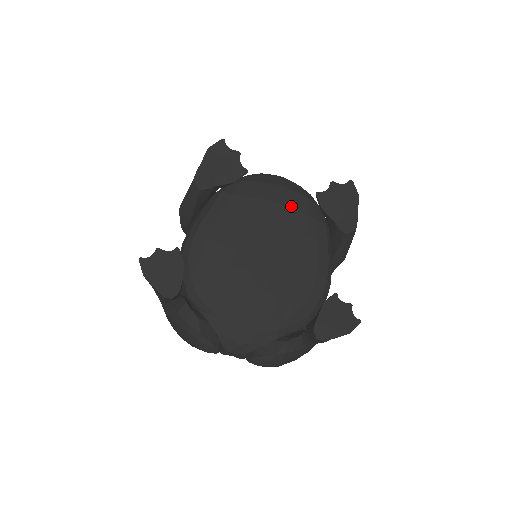
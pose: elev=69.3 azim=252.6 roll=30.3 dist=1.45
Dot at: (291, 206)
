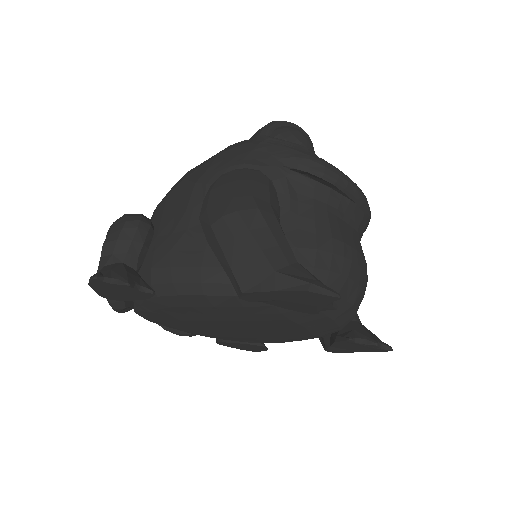
Dot at: (314, 332)
